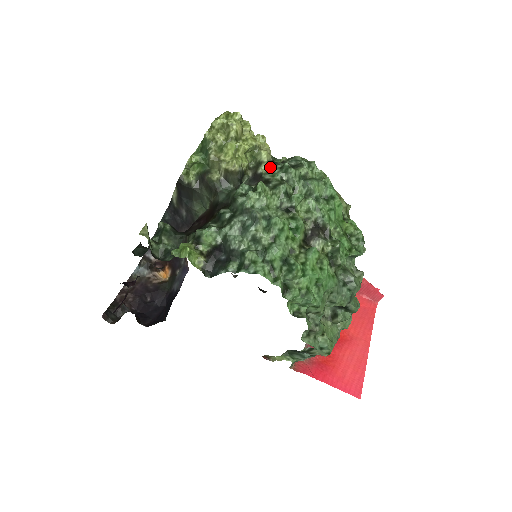
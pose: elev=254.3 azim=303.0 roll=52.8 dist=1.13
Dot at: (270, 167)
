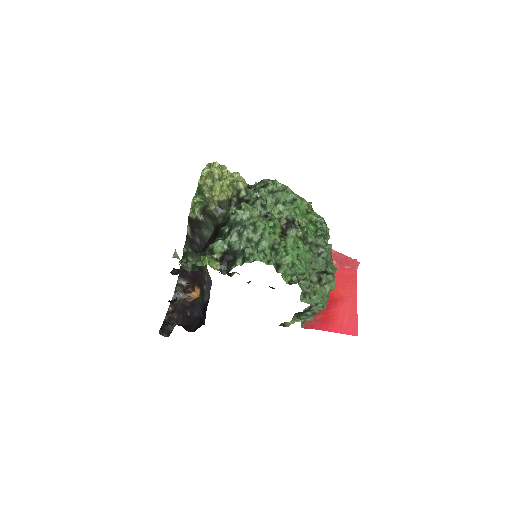
Dot at: (247, 191)
